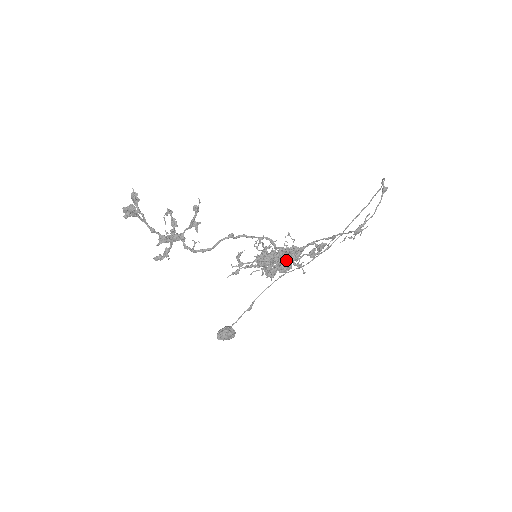
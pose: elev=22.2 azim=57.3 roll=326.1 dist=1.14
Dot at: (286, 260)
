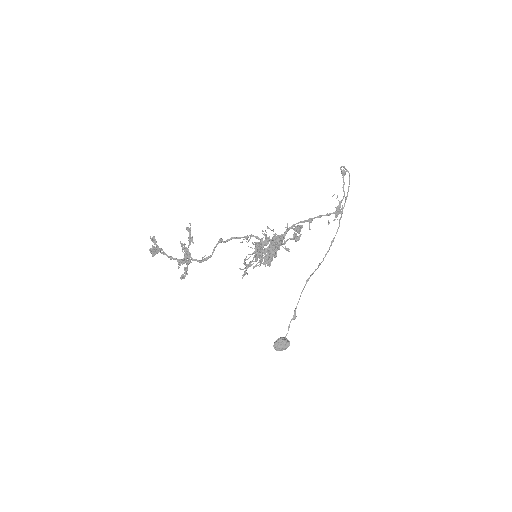
Dot at: occluded
